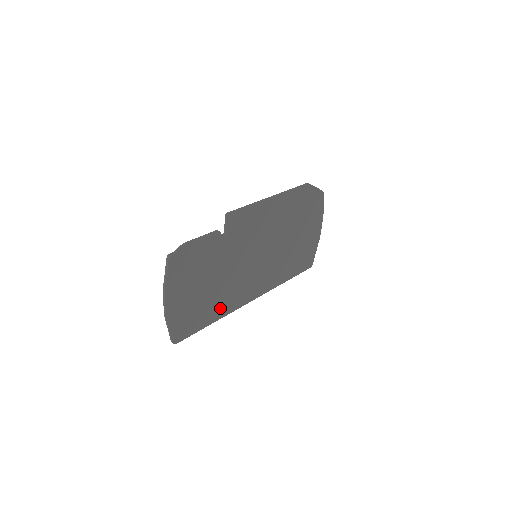
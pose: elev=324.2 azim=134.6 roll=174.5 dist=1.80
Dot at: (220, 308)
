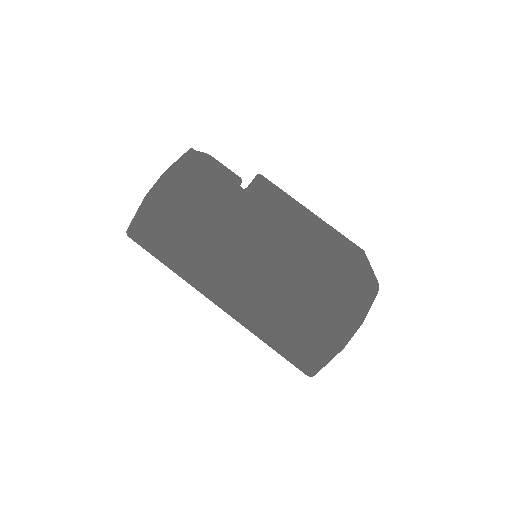
Dot at: (185, 260)
